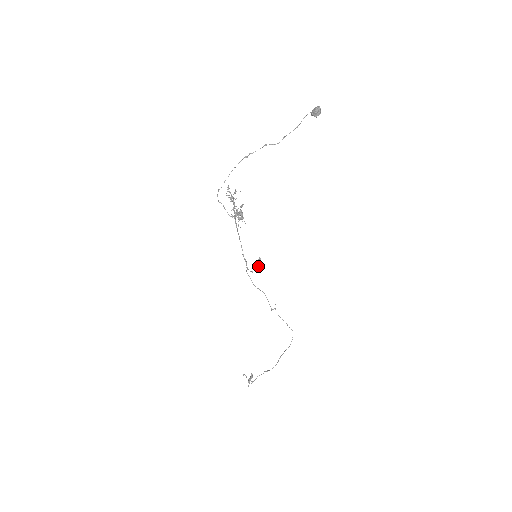
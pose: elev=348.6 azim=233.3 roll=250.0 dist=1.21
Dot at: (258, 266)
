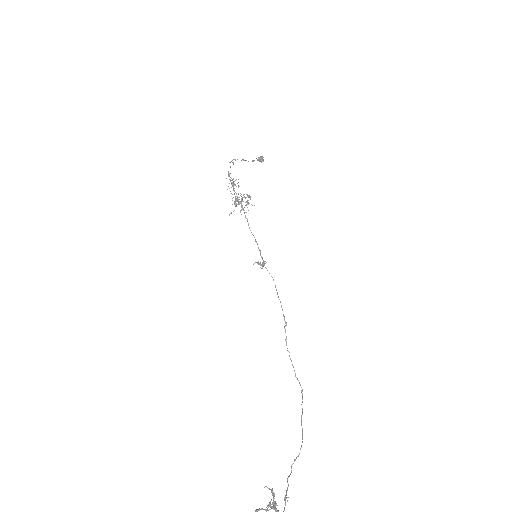
Dot at: occluded
